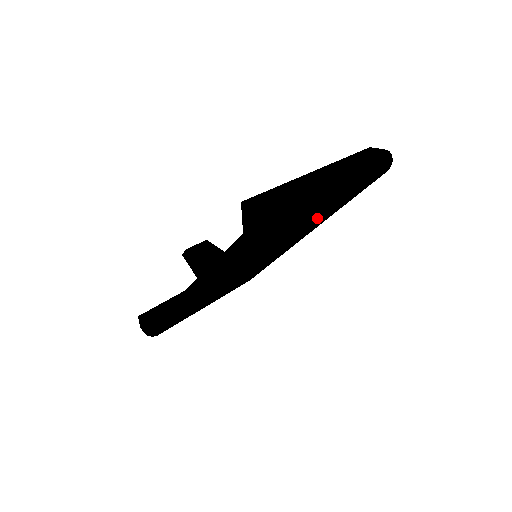
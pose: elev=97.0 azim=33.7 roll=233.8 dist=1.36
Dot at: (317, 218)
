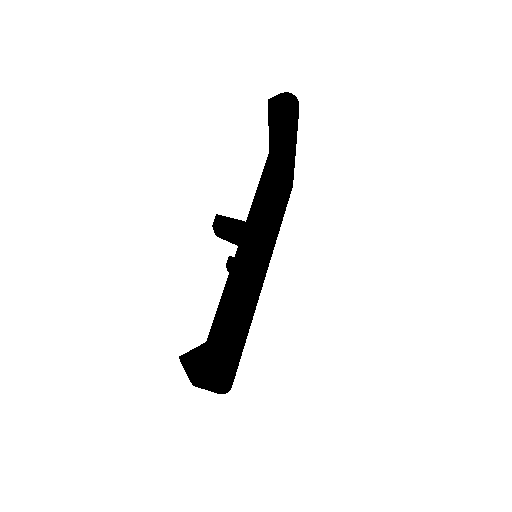
Dot at: (283, 199)
